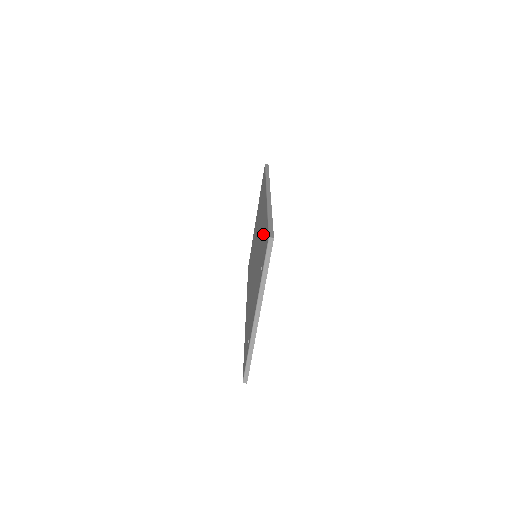
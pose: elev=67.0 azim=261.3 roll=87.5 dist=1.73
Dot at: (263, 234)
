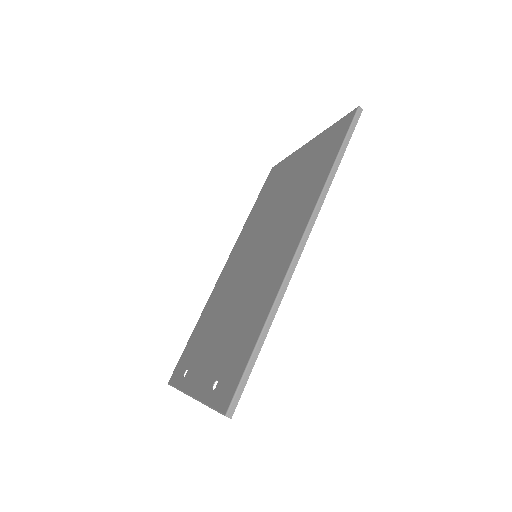
Dot at: (250, 326)
